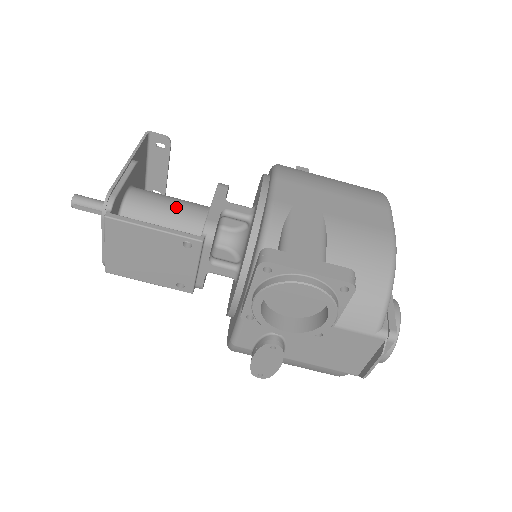
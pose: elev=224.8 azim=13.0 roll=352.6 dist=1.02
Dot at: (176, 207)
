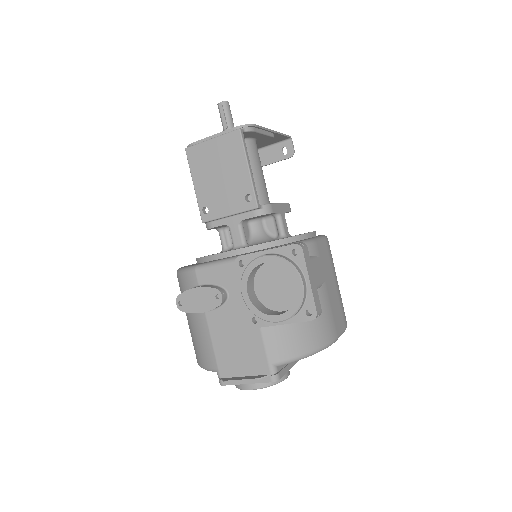
Dot at: (262, 179)
